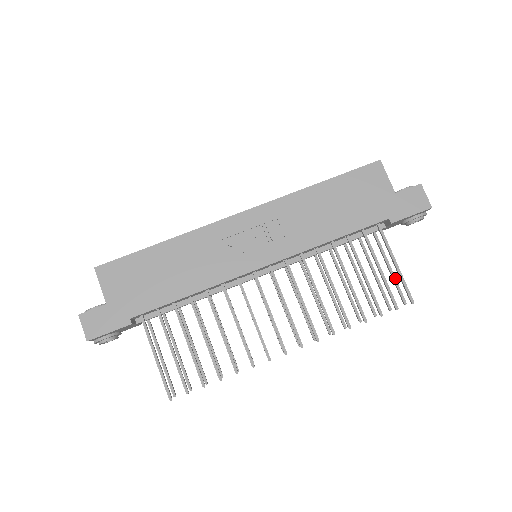
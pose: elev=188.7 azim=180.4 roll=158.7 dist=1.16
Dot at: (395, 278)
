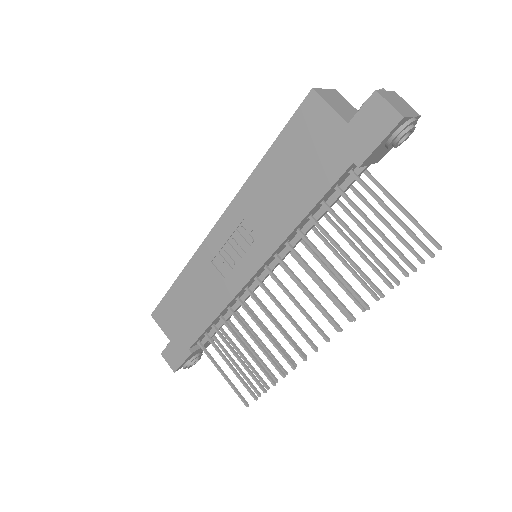
Dot at: (413, 220)
